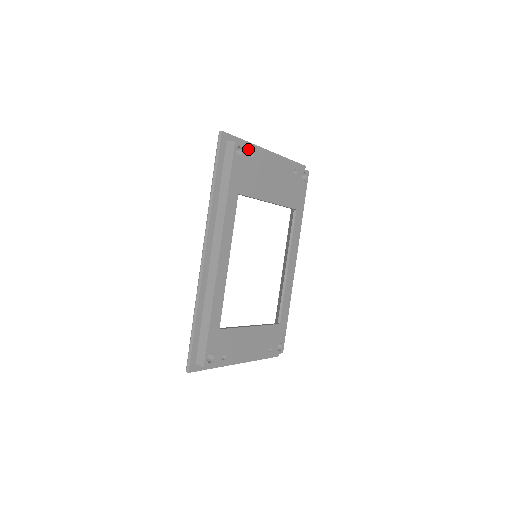
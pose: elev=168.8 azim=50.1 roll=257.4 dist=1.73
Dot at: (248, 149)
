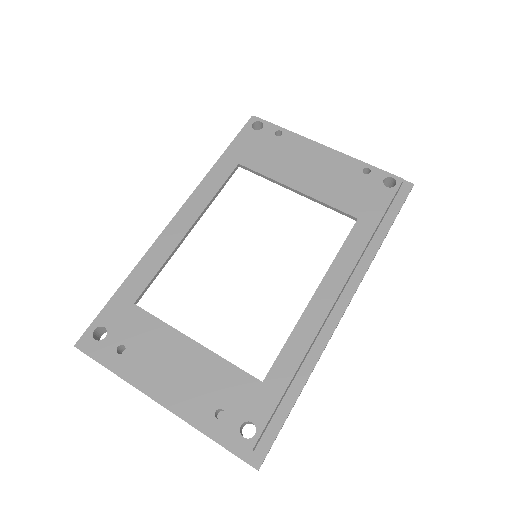
Dot at: (274, 127)
